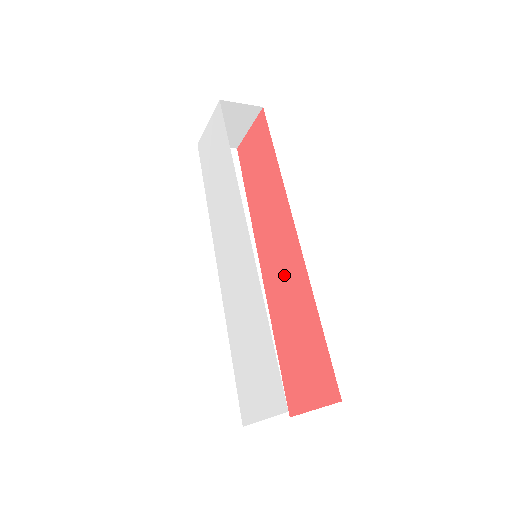
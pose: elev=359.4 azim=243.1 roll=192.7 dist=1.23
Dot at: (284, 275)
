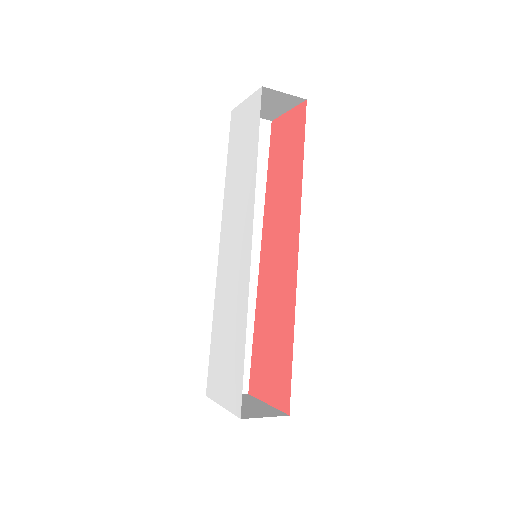
Dot at: (277, 279)
